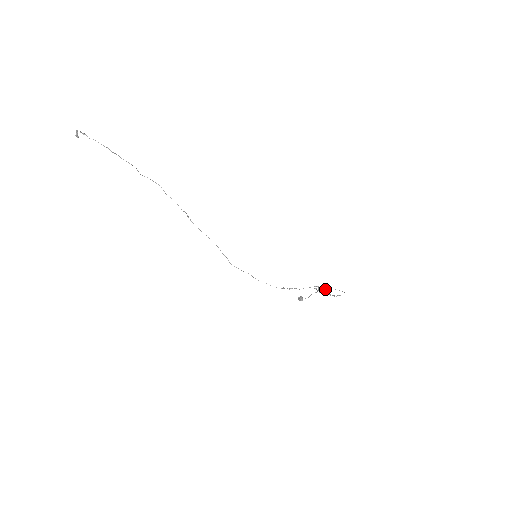
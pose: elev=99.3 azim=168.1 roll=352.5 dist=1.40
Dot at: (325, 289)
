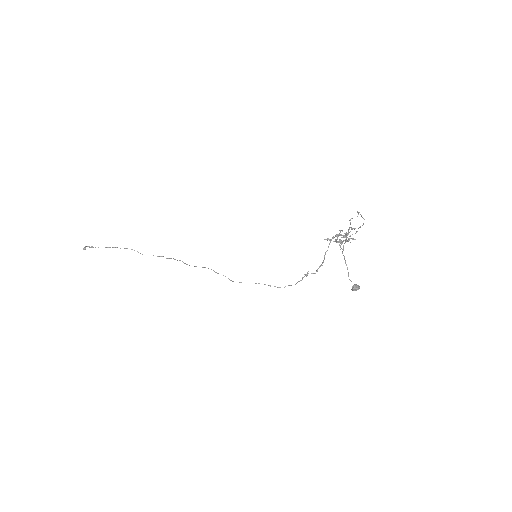
Dot at: occluded
